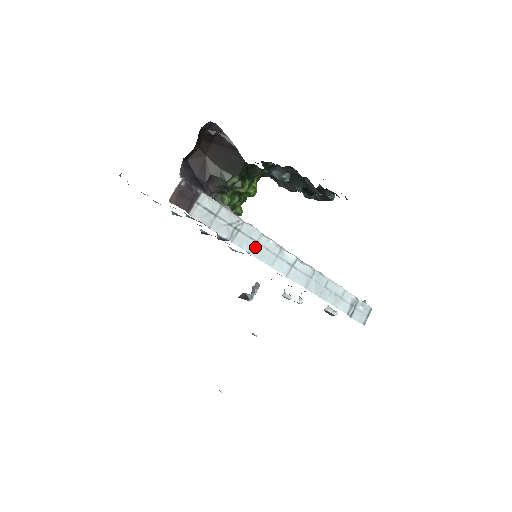
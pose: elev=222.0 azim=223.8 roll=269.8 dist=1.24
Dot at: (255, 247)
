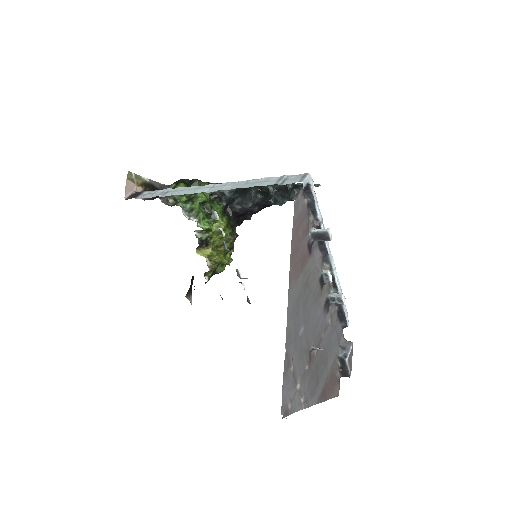
Dot at: (180, 192)
